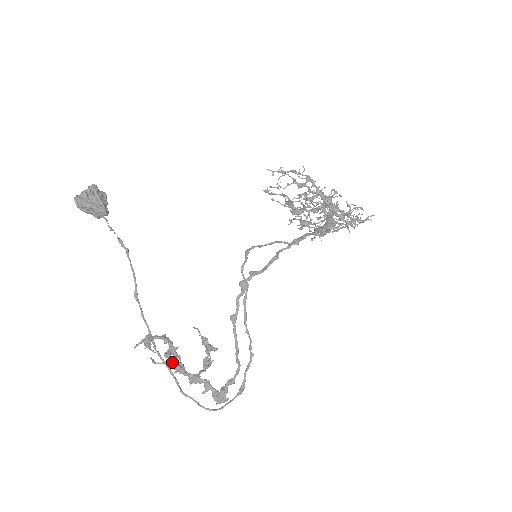
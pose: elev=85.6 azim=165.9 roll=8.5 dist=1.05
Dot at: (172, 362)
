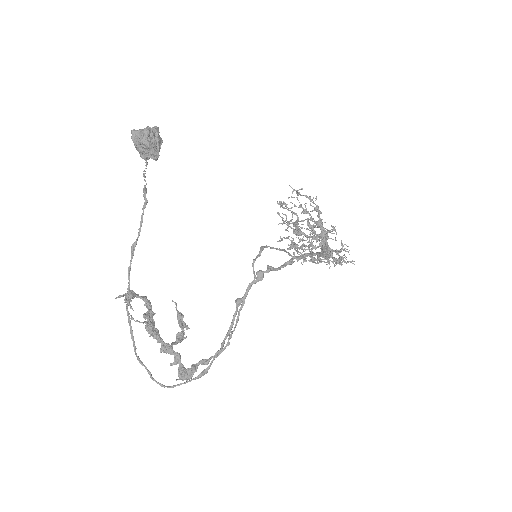
Dot at: (151, 325)
